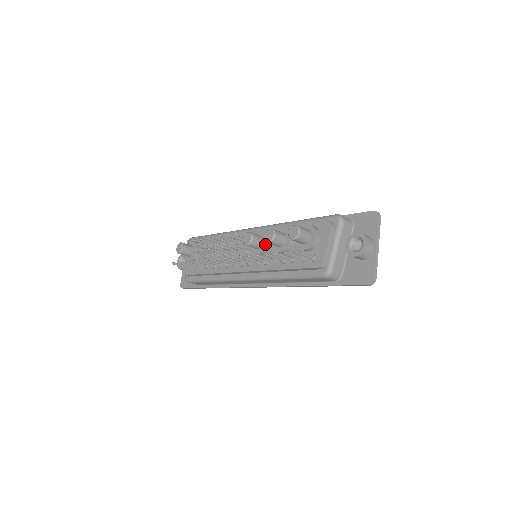
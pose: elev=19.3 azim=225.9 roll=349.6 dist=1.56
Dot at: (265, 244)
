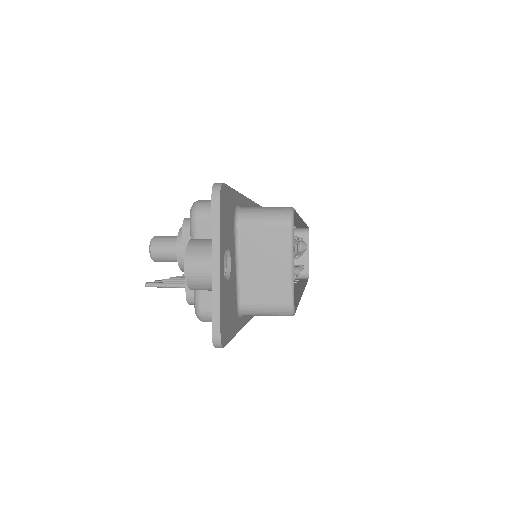
Dot at: occluded
